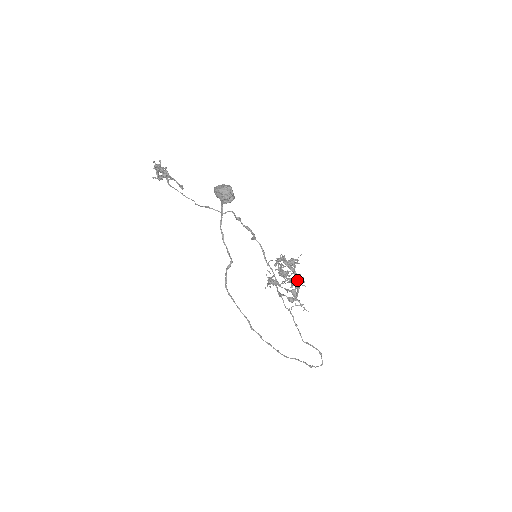
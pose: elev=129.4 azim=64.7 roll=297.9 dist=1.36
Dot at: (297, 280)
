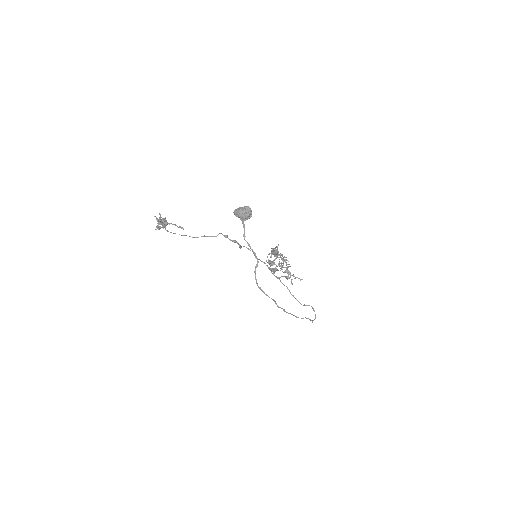
Dot at: occluded
